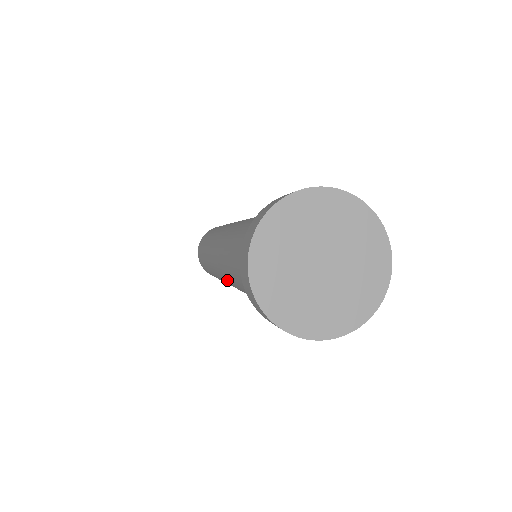
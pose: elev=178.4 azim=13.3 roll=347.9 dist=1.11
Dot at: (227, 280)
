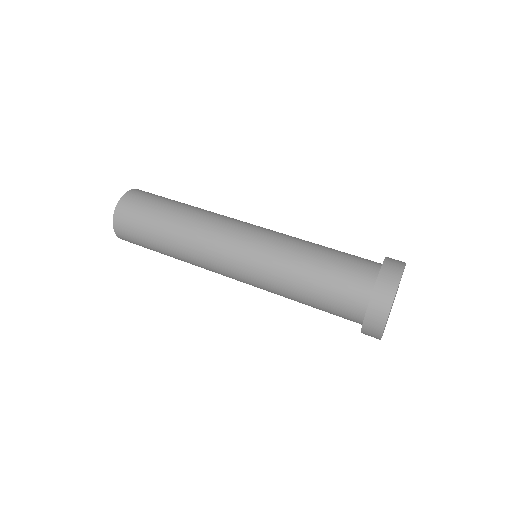
Dot at: occluded
